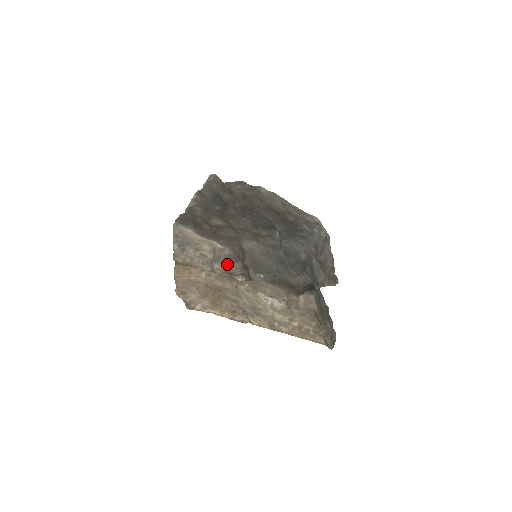
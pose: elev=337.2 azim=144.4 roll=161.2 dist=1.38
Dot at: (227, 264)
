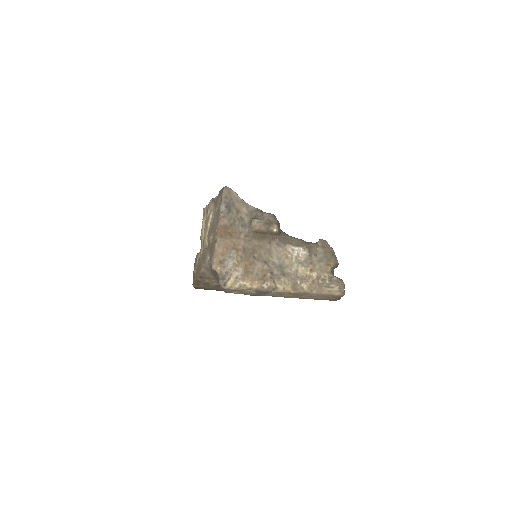
Dot at: (267, 215)
